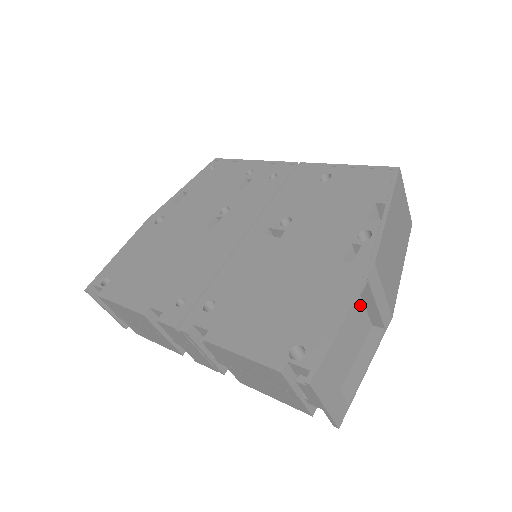
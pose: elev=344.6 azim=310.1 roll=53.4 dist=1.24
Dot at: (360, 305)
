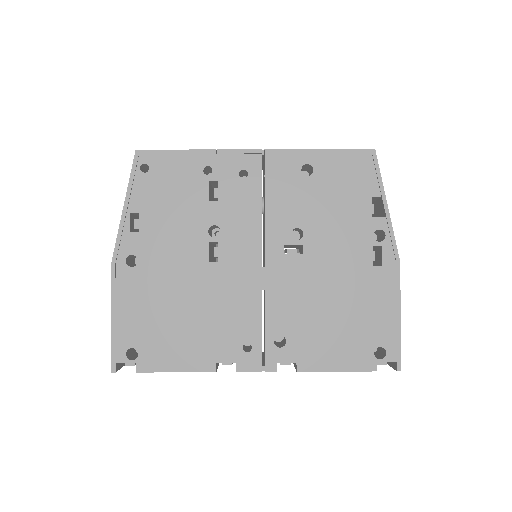
Dot at: occluded
